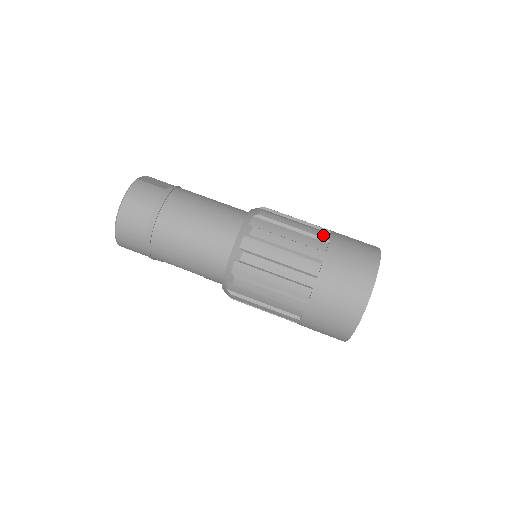
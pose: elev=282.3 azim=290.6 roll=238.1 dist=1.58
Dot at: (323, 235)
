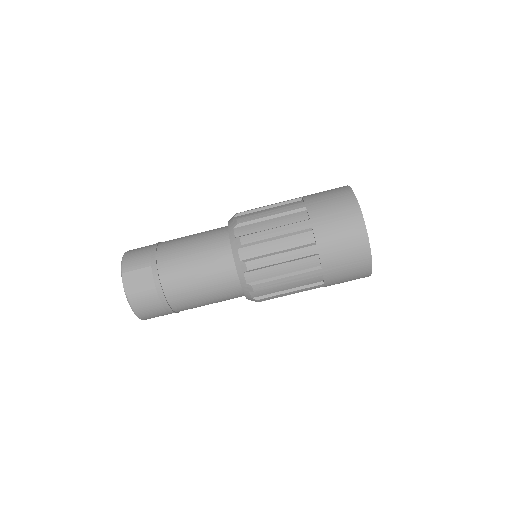
Dot at: (310, 252)
